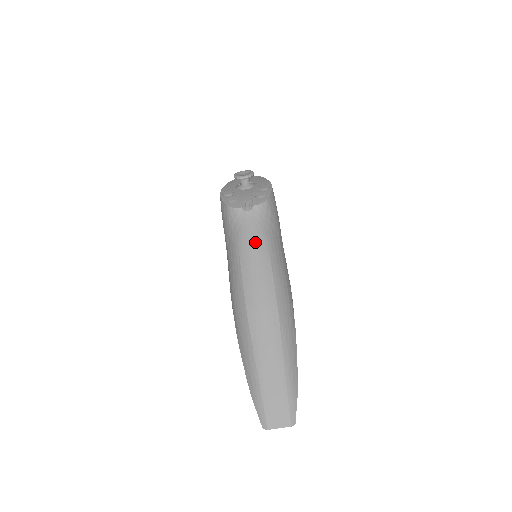
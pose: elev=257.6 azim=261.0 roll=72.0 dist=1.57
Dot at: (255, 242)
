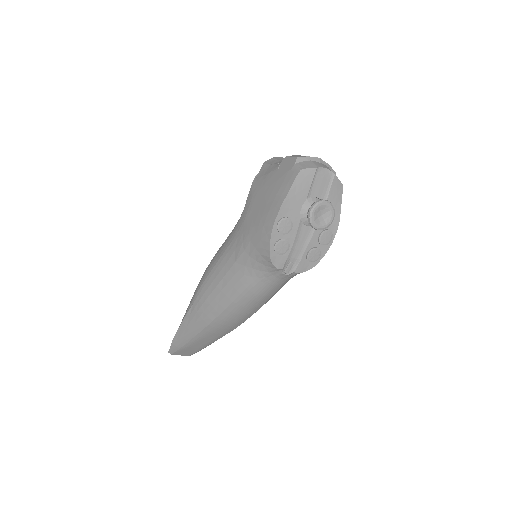
Dot at: (264, 296)
